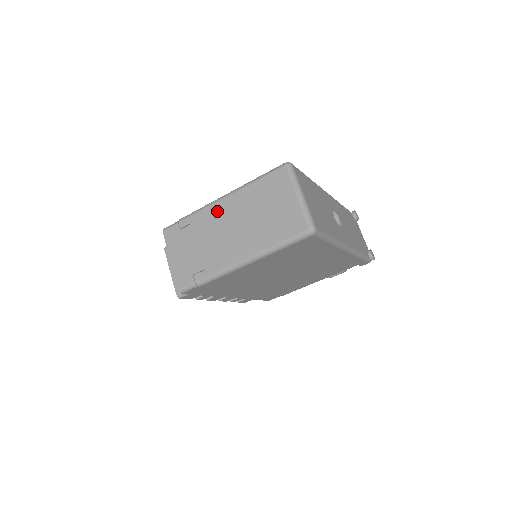
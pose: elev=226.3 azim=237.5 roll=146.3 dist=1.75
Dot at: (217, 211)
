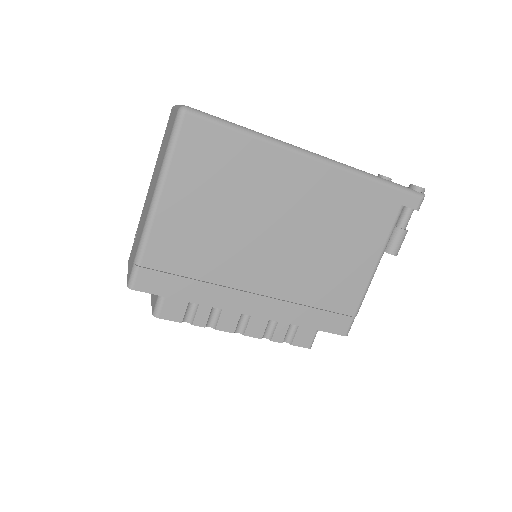
Dot at: (147, 196)
